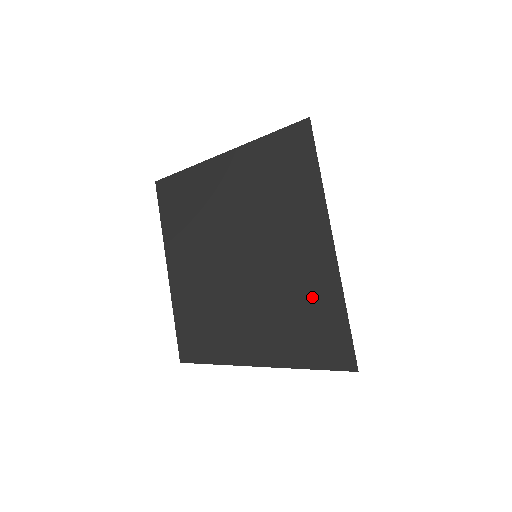
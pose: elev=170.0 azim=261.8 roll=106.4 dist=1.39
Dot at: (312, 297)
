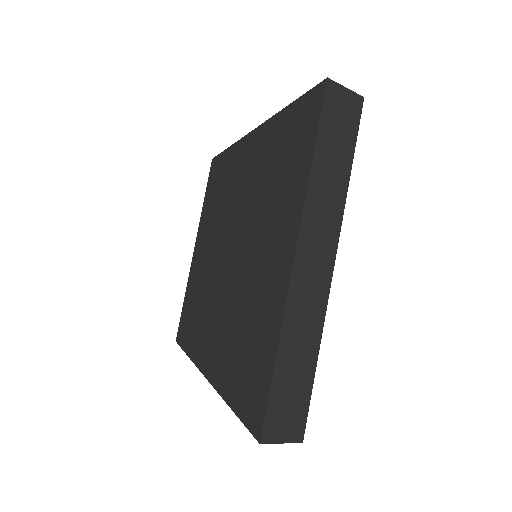
Dot at: (257, 323)
